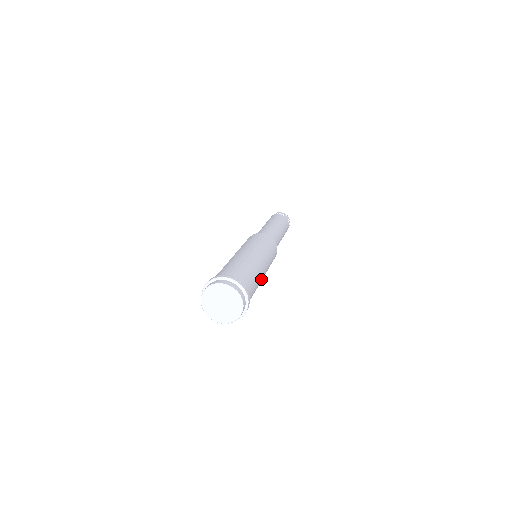
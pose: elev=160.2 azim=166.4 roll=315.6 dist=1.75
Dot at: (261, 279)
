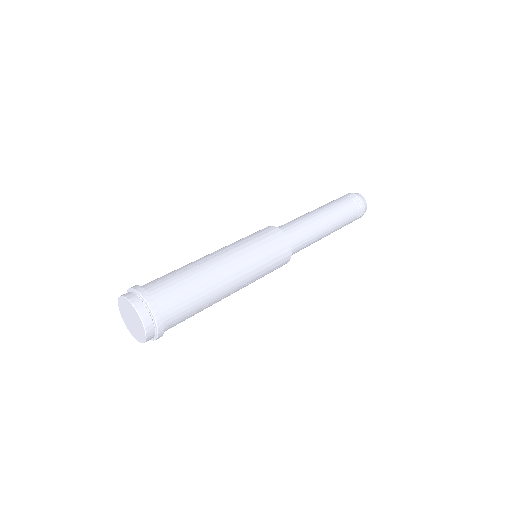
Dot at: (222, 290)
